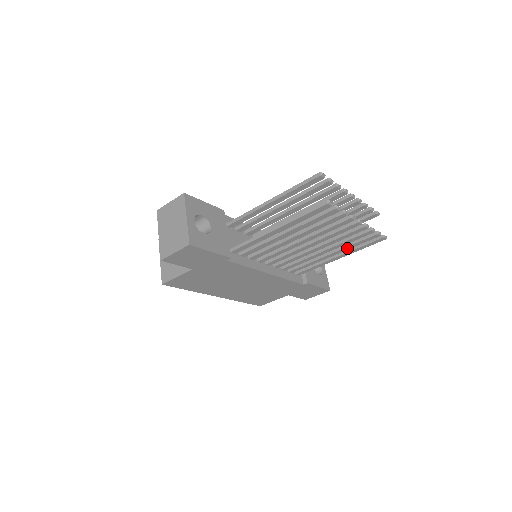
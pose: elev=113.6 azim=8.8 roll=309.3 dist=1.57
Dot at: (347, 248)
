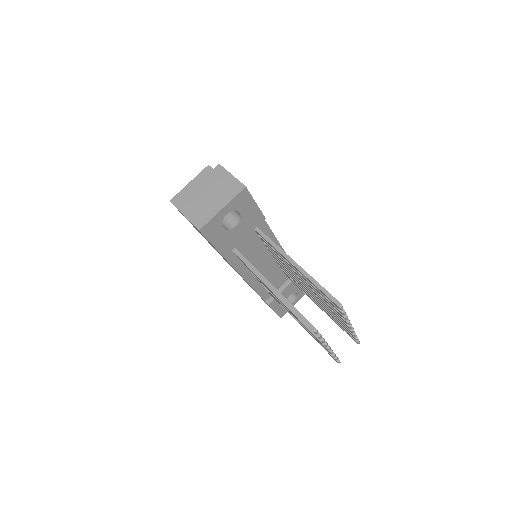
Dot at: (310, 334)
